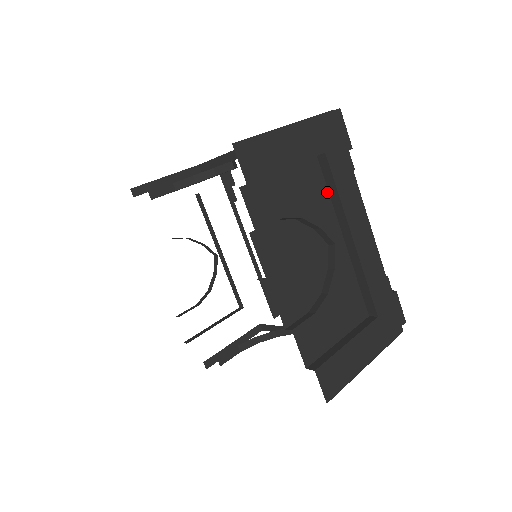
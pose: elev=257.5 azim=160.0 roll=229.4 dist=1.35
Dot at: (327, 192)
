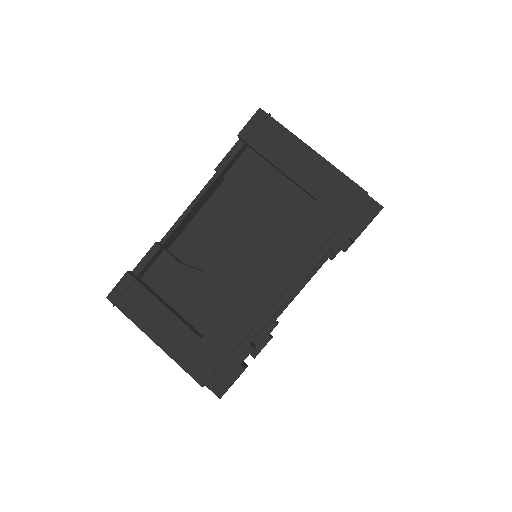
Dot at: occluded
